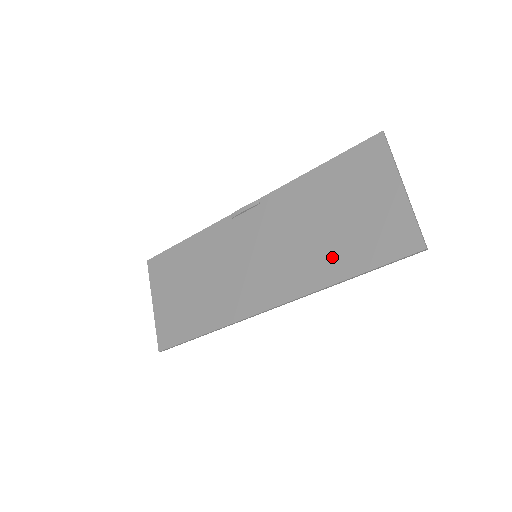
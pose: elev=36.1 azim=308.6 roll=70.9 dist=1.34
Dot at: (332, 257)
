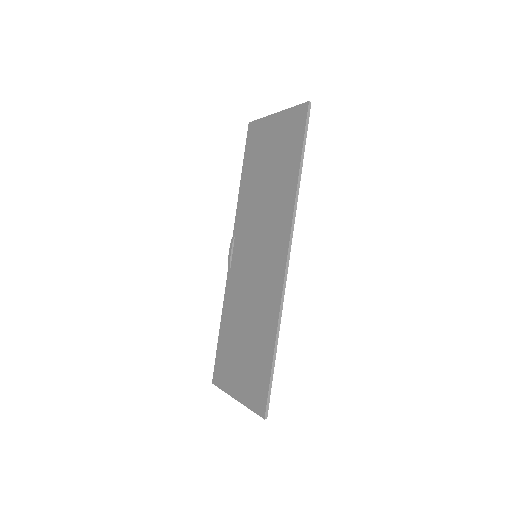
Dot at: (283, 182)
